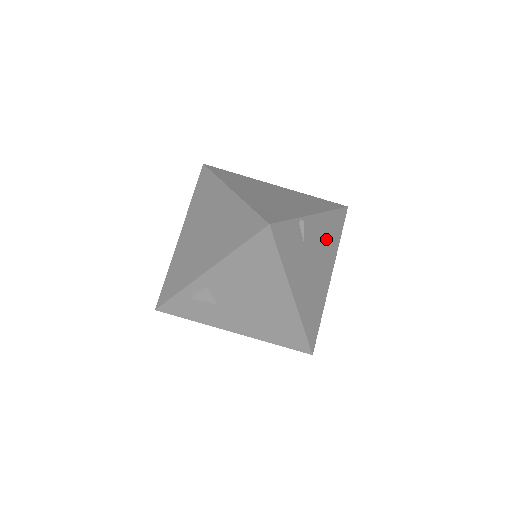
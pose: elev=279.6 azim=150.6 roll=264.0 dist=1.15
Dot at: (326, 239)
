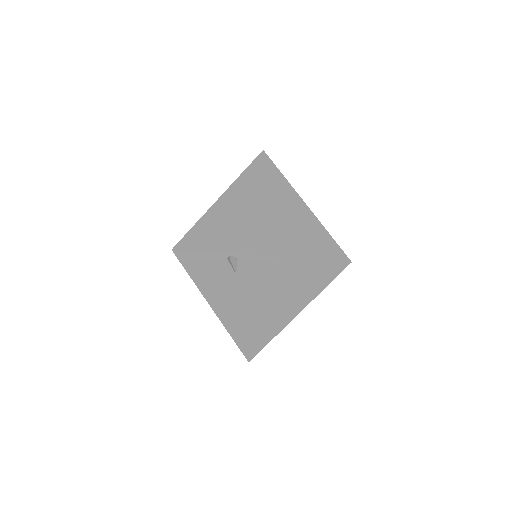
Dot at: (288, 282)
